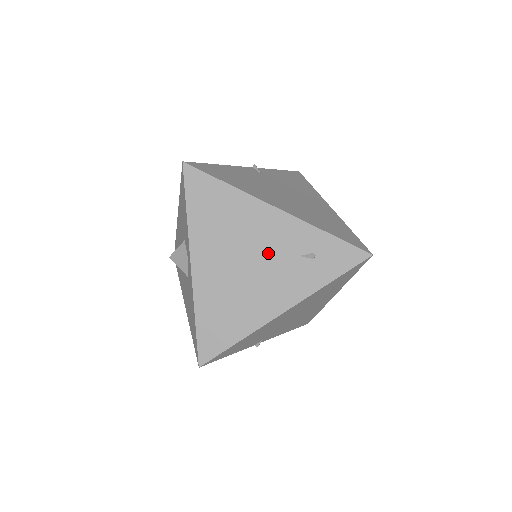
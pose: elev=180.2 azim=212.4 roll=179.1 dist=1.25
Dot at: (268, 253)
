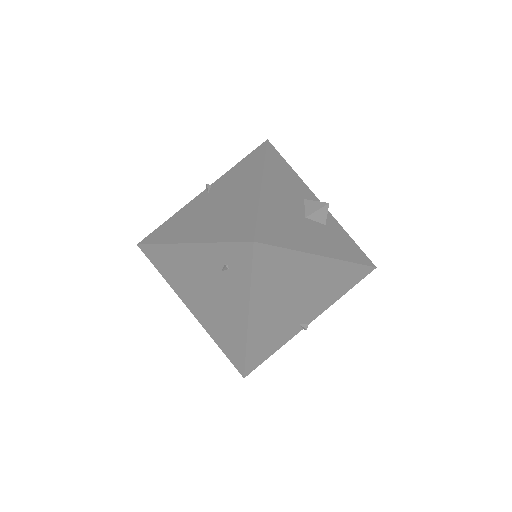
Dot at: (208, 280)
